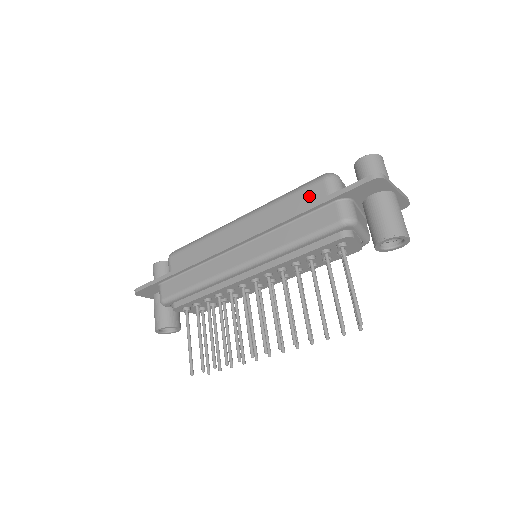
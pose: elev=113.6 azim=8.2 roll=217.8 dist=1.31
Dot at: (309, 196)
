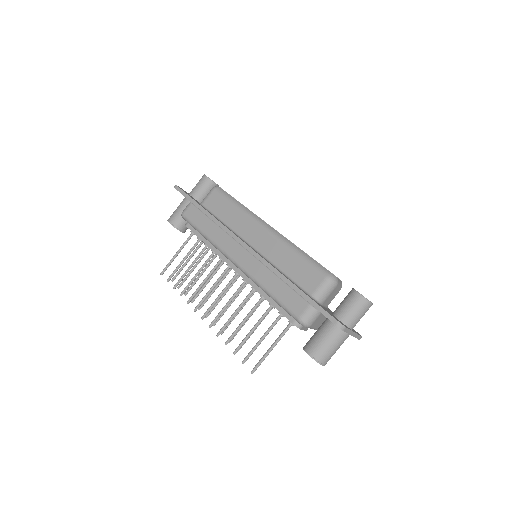
Dot at: (308, 275)
